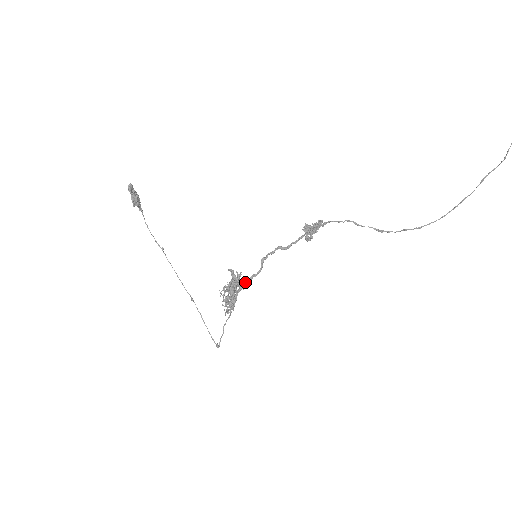
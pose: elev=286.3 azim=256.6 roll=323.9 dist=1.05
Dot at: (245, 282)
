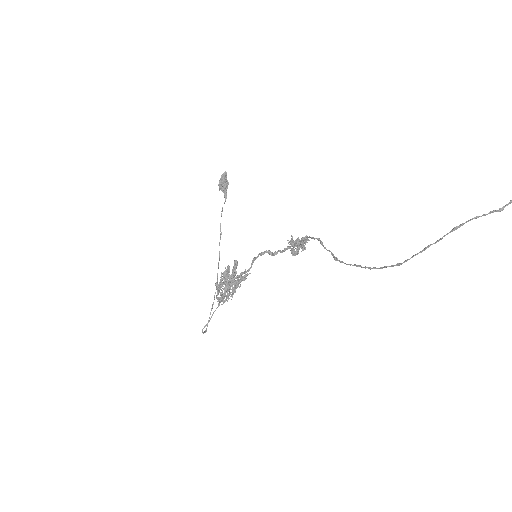
Dot at: (237, 276)
